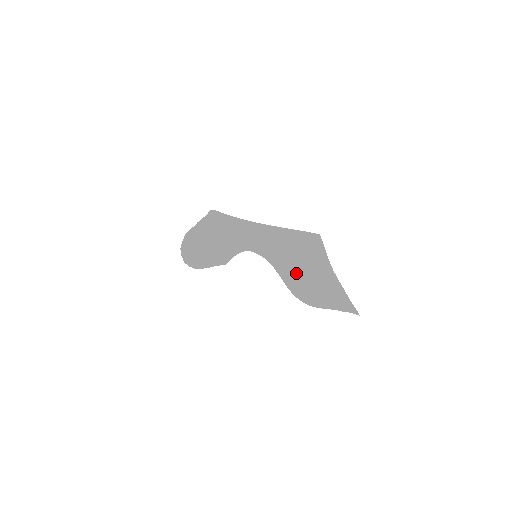
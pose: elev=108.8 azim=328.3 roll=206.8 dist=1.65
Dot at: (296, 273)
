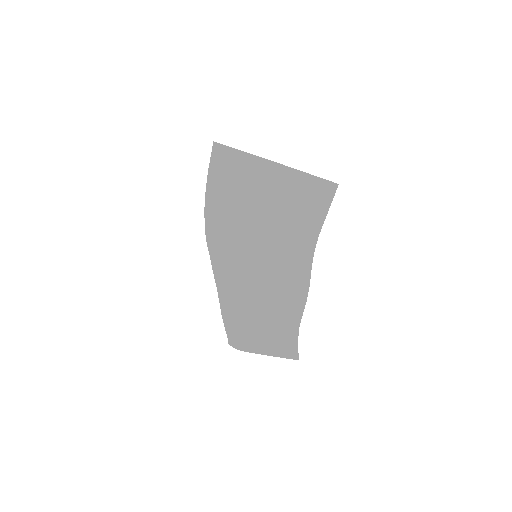
Dot at: (275, 220)
